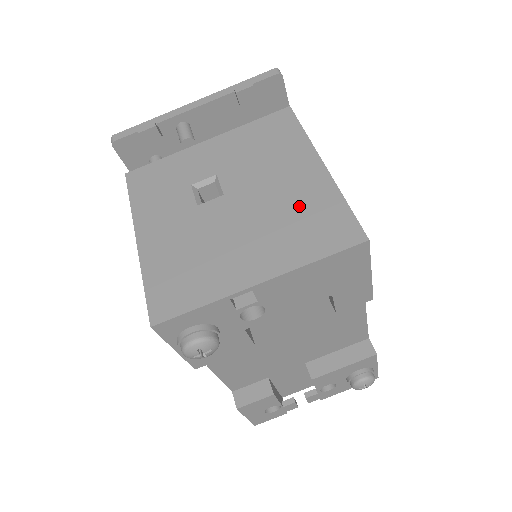
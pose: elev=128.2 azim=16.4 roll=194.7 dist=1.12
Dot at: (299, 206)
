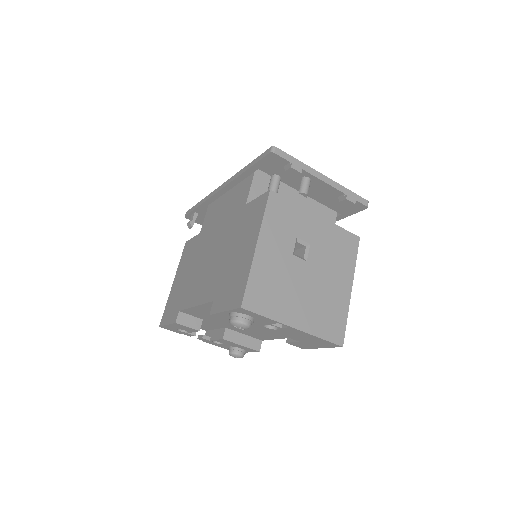
Dot at: (331, 303)
